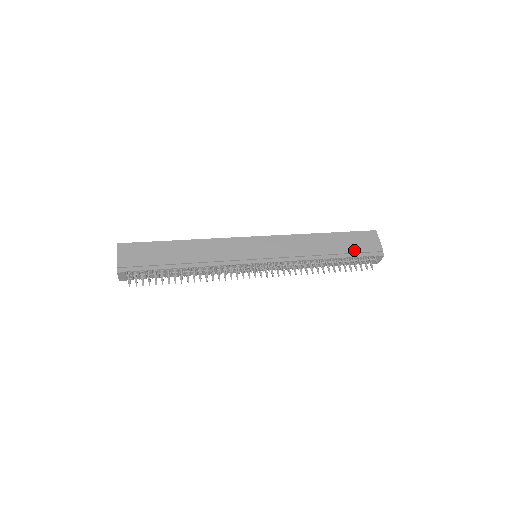
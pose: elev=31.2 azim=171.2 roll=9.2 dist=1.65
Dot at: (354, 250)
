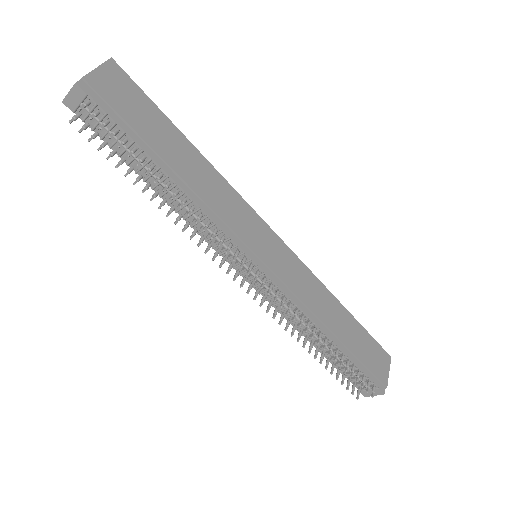
Dot at: (362, 357)
